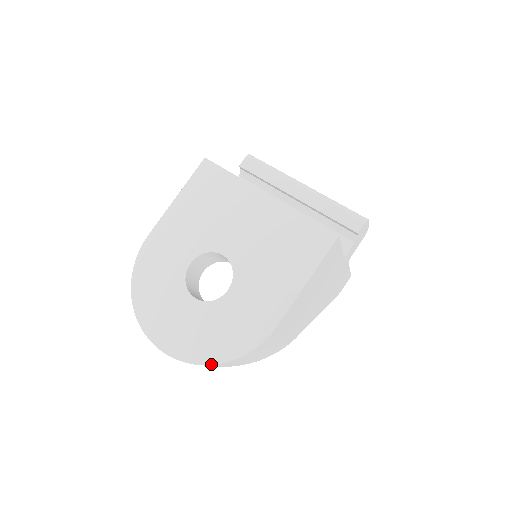
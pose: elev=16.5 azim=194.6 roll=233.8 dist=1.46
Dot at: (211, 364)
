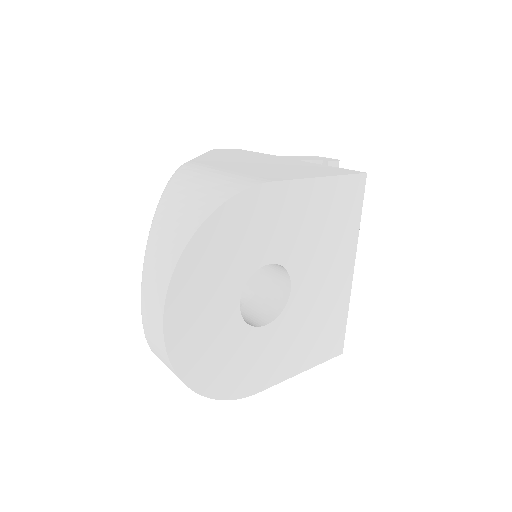
Dot at: (191, 388)
